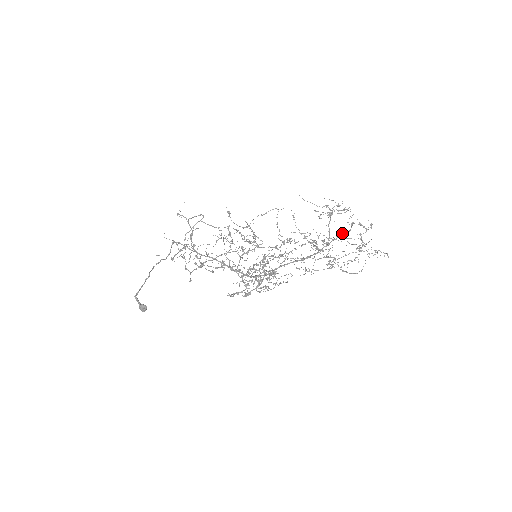
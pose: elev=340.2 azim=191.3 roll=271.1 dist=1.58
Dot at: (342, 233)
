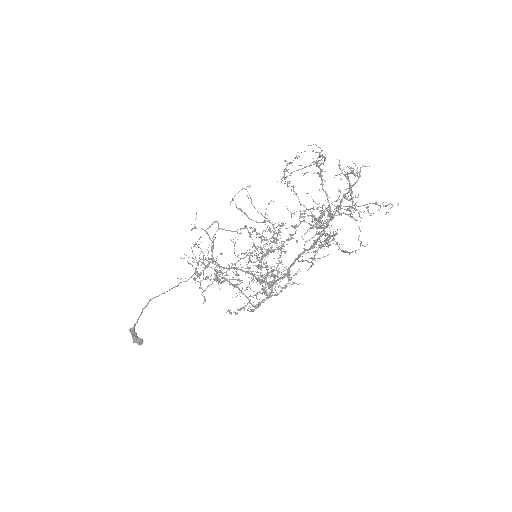
Dot at: (344, 194)
